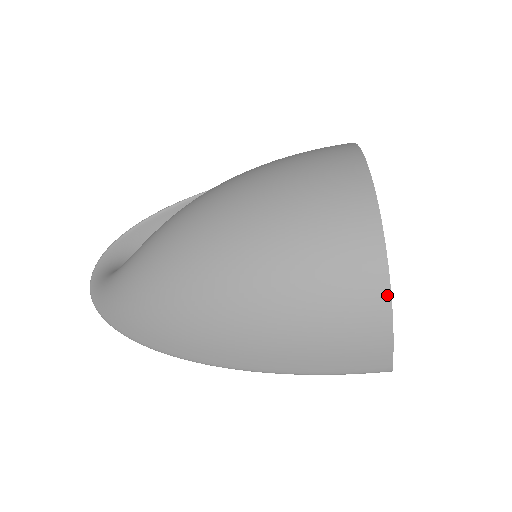
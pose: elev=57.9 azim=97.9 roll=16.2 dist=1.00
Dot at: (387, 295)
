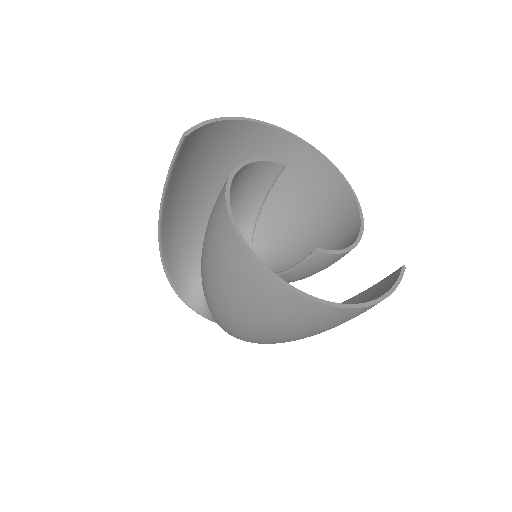
Dot at: occluded
